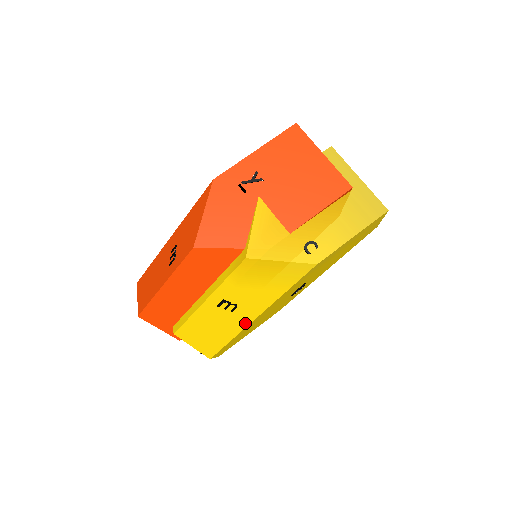
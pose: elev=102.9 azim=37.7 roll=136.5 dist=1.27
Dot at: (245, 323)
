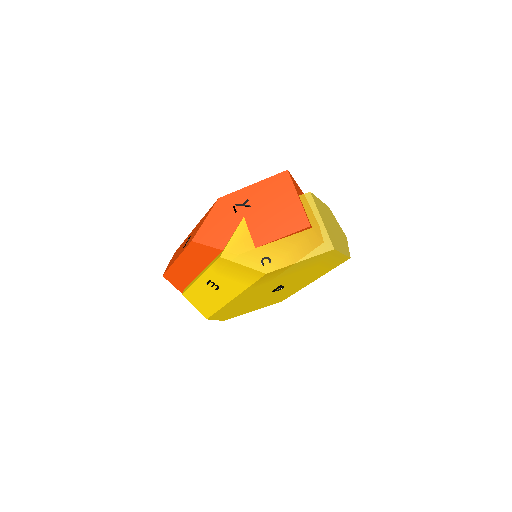
Dot at: (226, 301)
